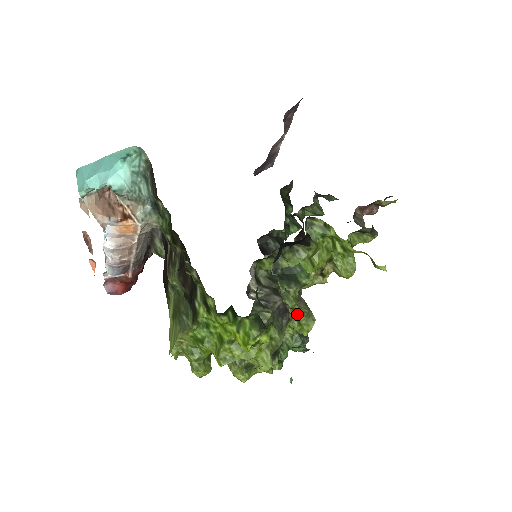
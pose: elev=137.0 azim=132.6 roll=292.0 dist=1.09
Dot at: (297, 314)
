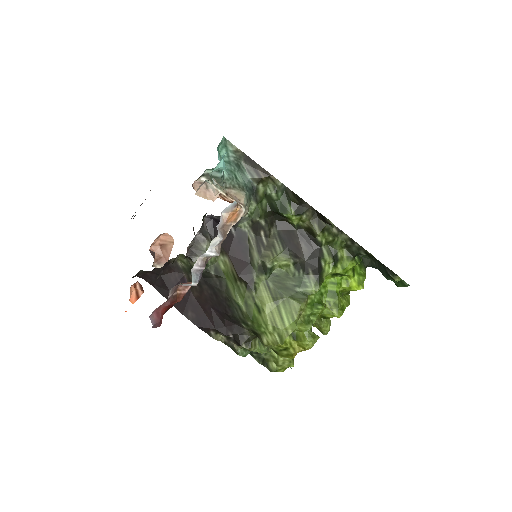
Dot at: occluded
